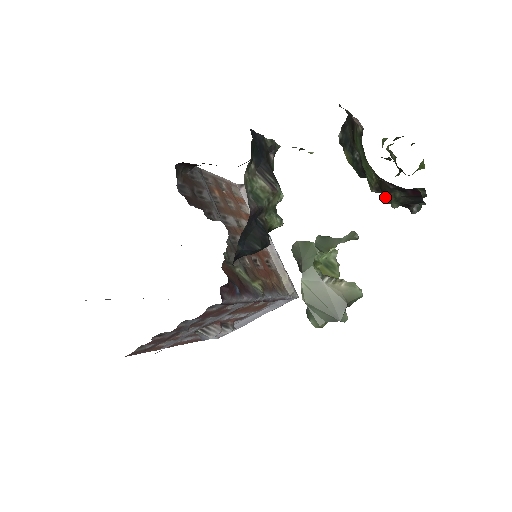
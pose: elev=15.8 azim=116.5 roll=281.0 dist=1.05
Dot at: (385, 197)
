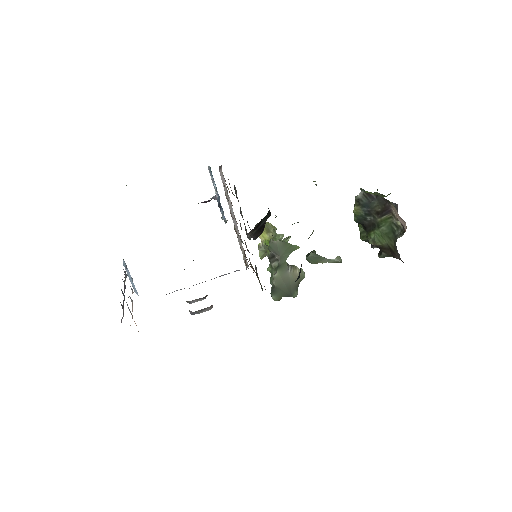
Dot at: (365, 238)
